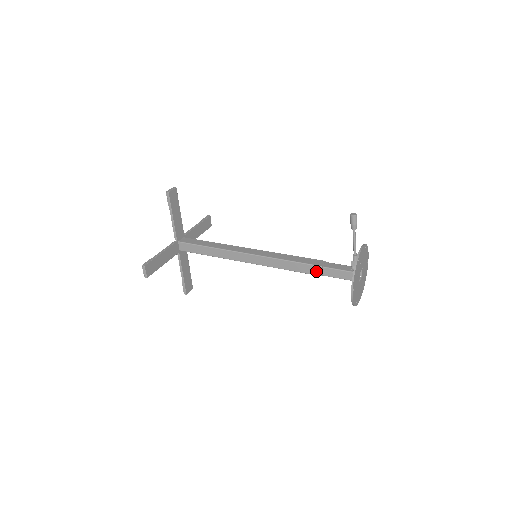
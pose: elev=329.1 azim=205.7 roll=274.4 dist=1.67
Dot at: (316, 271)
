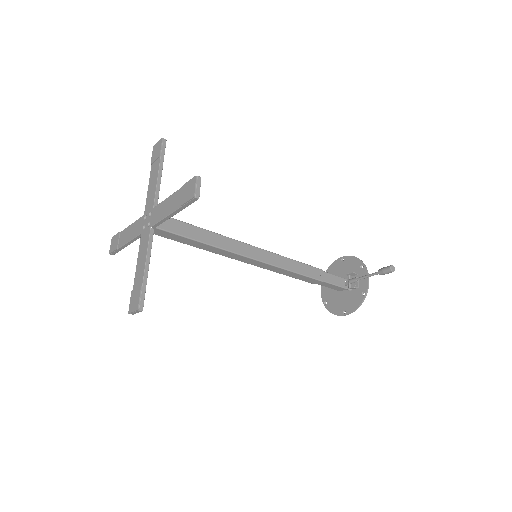
Dot at: (313, 282)
